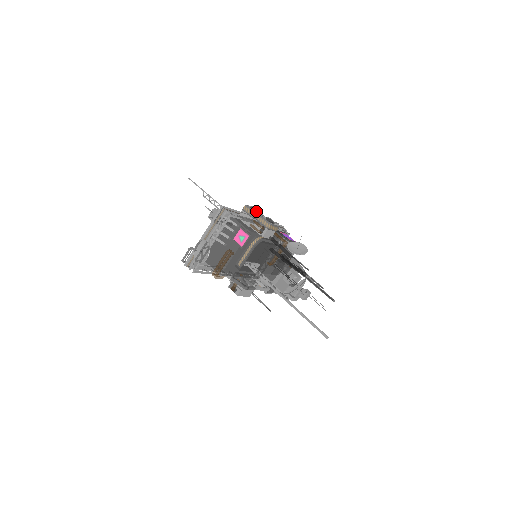
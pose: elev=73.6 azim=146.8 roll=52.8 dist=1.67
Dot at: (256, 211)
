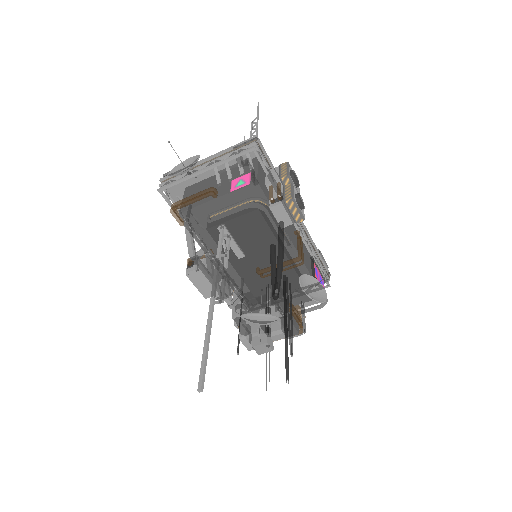
Dot at: (293, 177)
